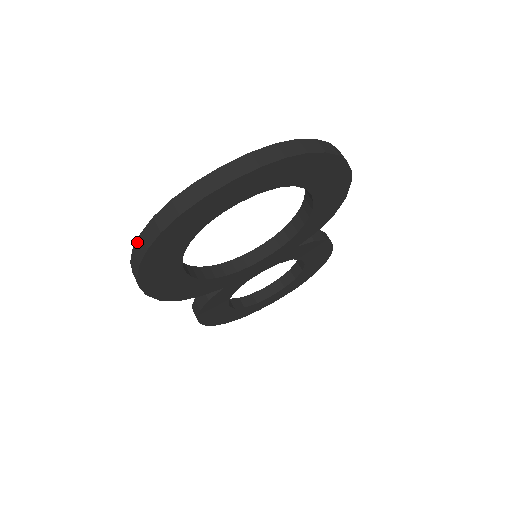
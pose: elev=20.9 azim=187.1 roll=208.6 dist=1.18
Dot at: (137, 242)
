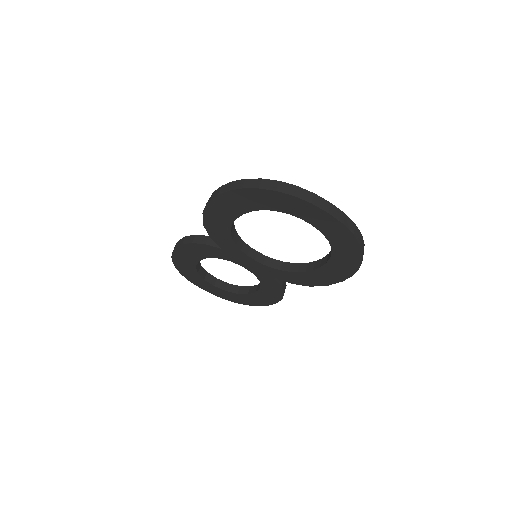
Dot at: (255, 179)
